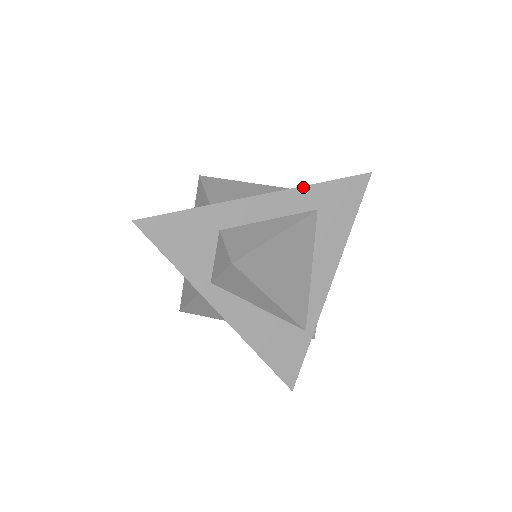
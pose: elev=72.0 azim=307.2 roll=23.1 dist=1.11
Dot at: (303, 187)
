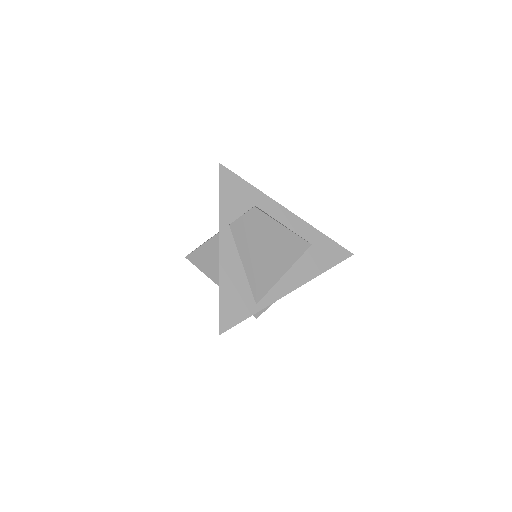
Dot at: (312, 227)
